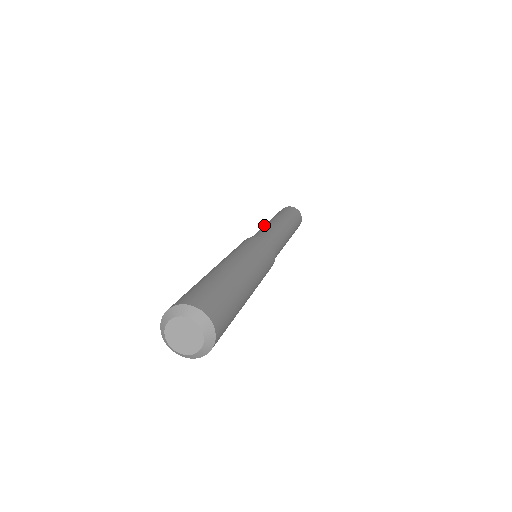
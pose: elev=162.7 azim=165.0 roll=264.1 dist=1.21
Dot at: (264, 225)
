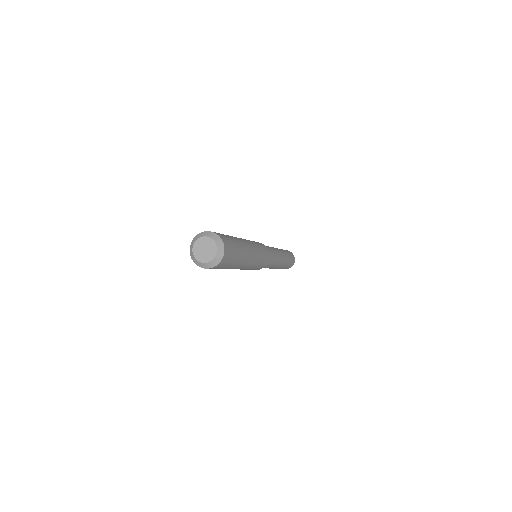
Dot at: occluded
